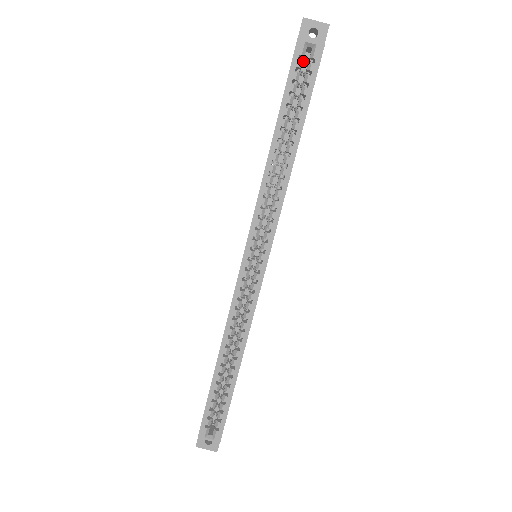
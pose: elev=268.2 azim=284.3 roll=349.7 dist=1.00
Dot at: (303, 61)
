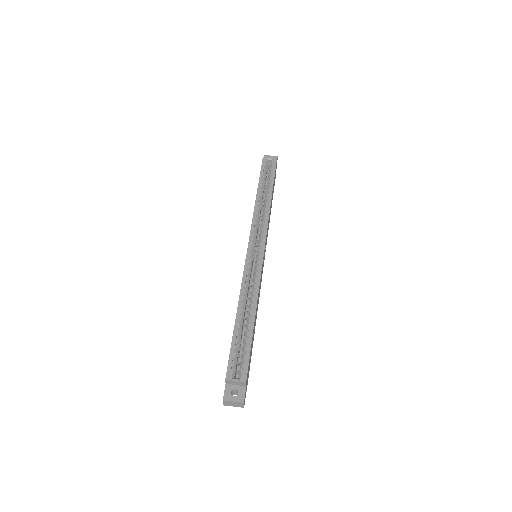
Dot at: (267, 167)
